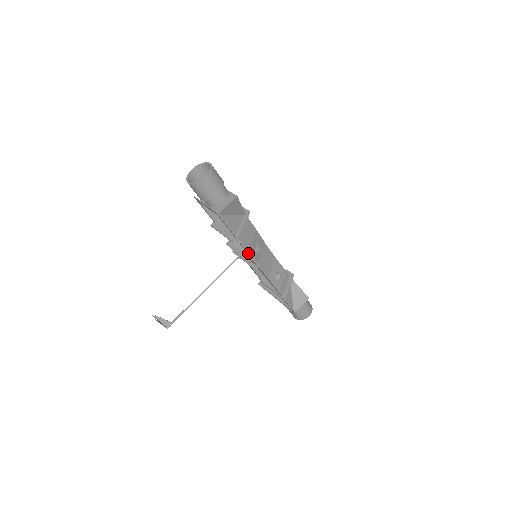
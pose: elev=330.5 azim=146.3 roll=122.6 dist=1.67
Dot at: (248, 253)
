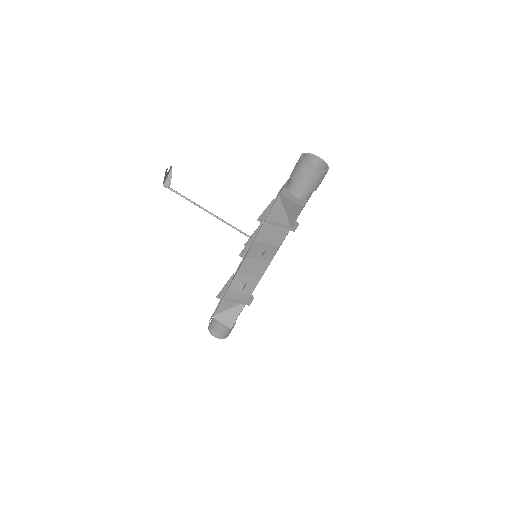
Dot at: (253, 240)
